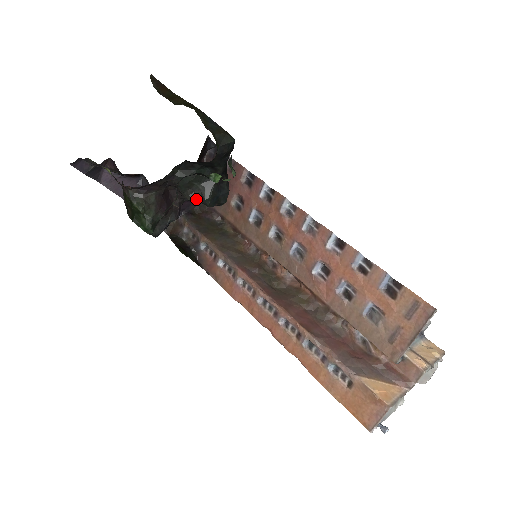
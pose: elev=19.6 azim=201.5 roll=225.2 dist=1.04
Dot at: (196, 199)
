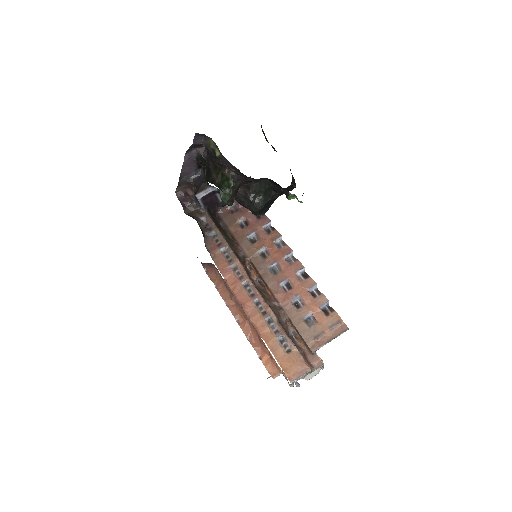
Dot at: (254, 202)
